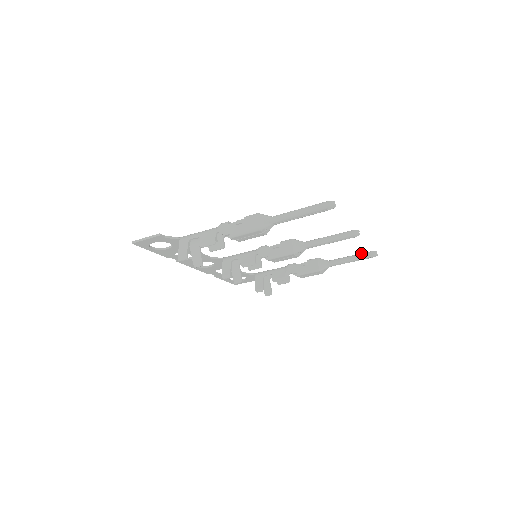
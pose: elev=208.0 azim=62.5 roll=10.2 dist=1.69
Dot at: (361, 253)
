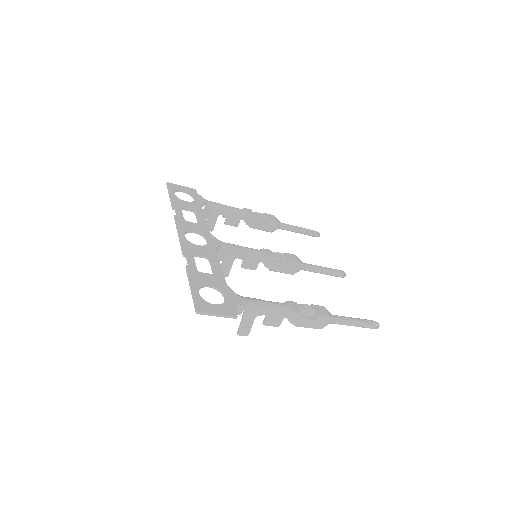
Dot at: (310, 231)
